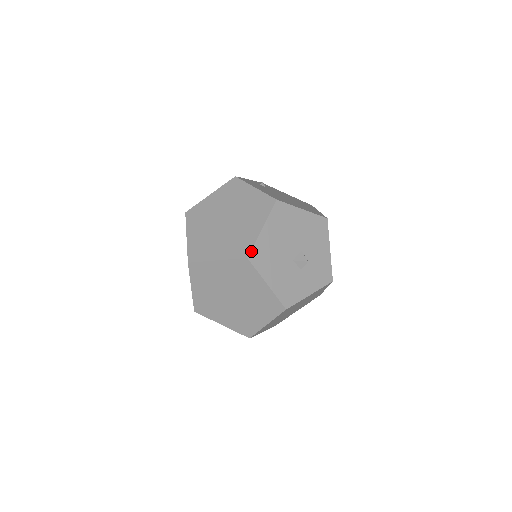
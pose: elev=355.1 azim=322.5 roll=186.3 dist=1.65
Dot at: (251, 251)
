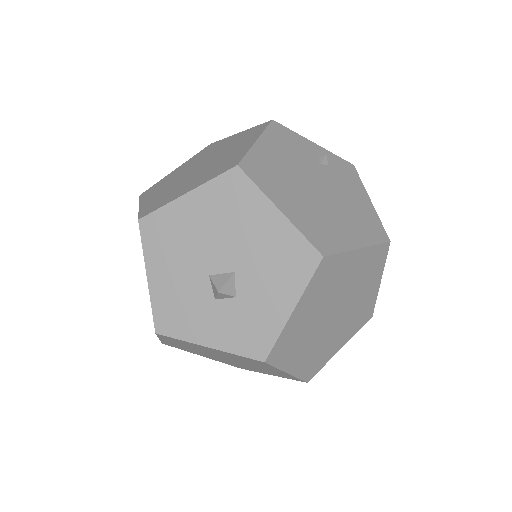
Dot at: (149, 214)
